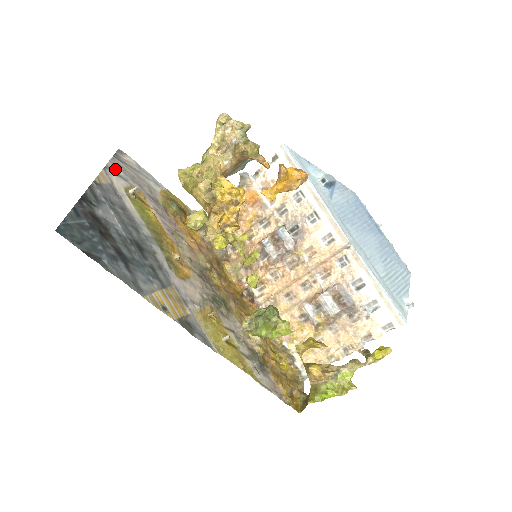
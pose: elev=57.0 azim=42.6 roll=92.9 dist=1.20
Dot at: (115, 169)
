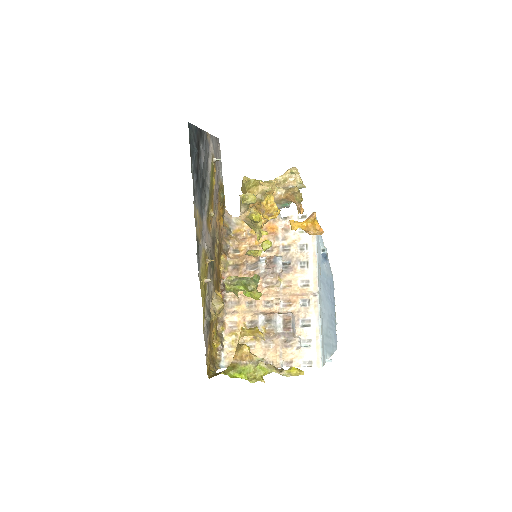
Dot at: (214, 142)
